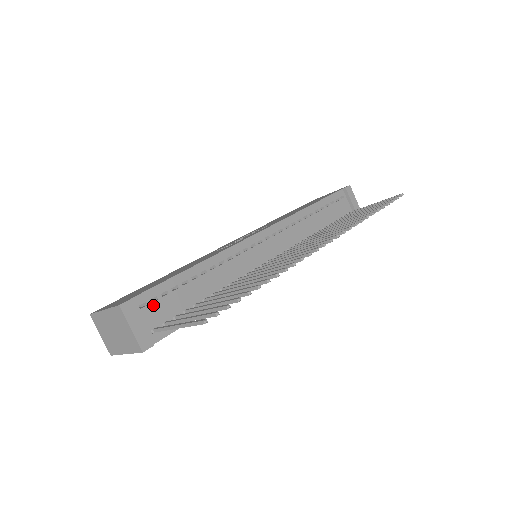
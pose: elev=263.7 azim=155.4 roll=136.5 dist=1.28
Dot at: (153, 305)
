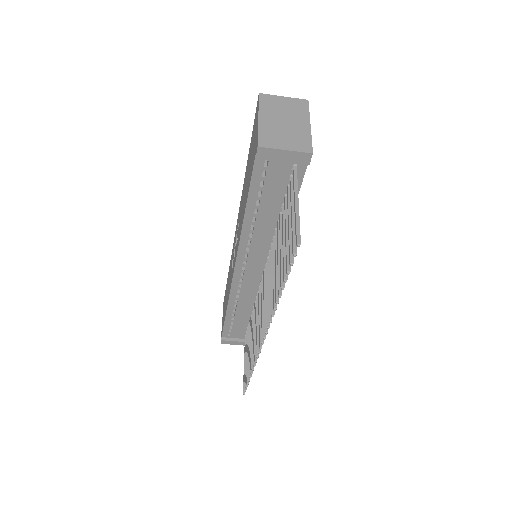
Dot at: (233, 332)
